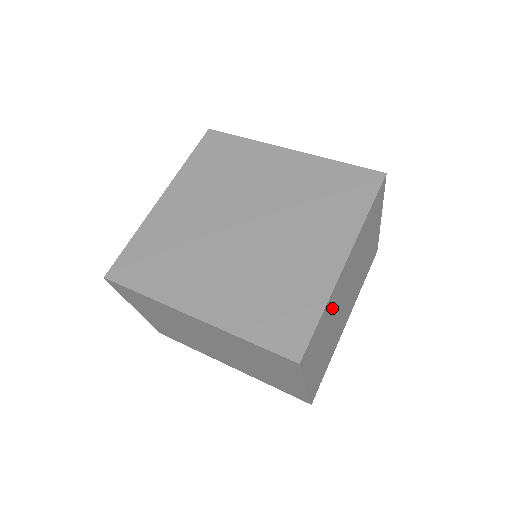
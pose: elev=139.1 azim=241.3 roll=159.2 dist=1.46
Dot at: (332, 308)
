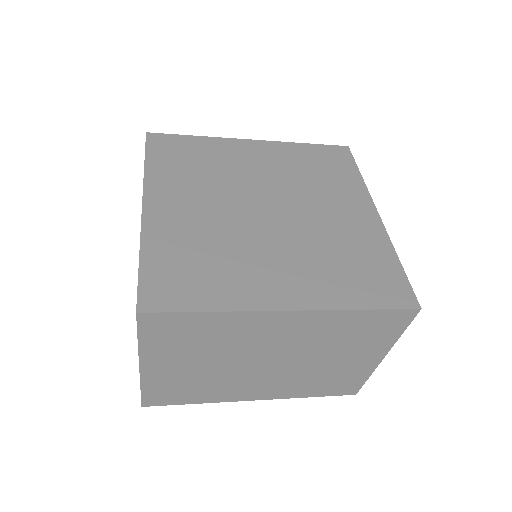
Dot at: occluded
